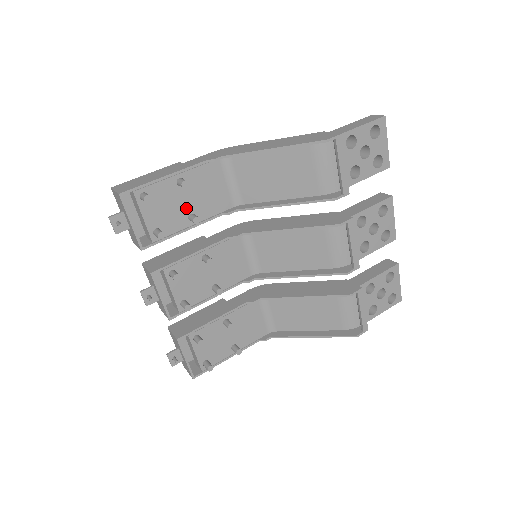
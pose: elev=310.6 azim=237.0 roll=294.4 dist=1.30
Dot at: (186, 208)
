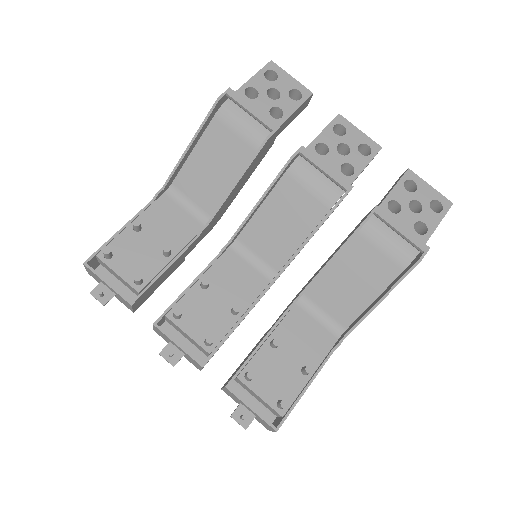
Dot at: (156, 248)
